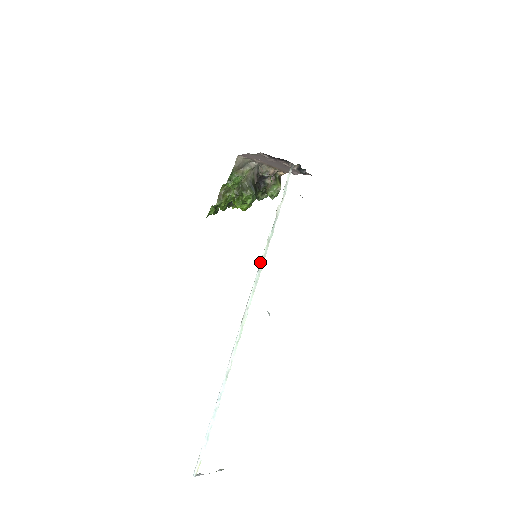
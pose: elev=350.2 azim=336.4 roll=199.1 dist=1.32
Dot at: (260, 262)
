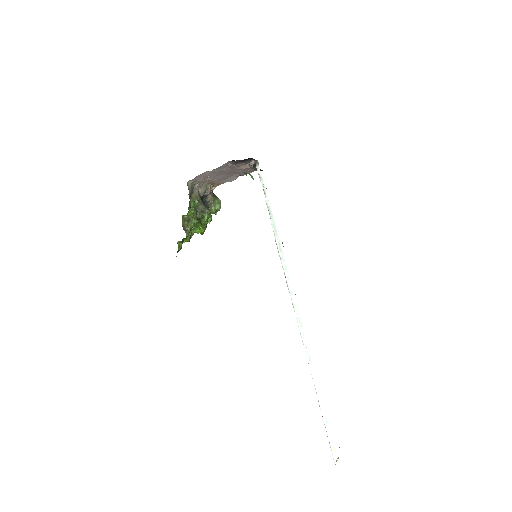
Dot at: (278, 251)
